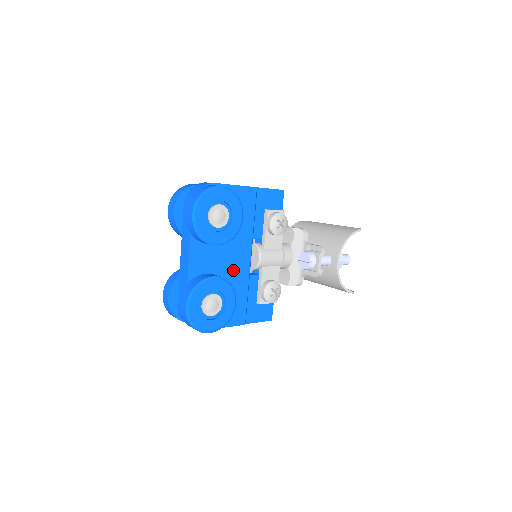
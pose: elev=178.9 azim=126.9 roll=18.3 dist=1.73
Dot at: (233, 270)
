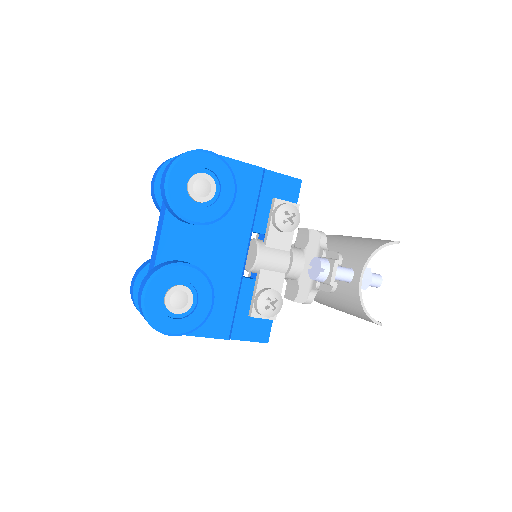
Dot at: (220, 265)
